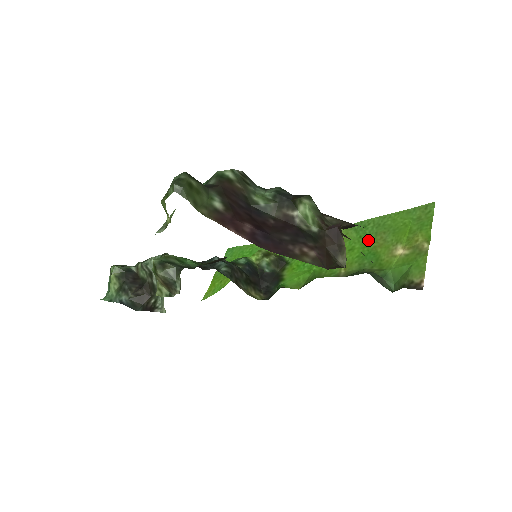
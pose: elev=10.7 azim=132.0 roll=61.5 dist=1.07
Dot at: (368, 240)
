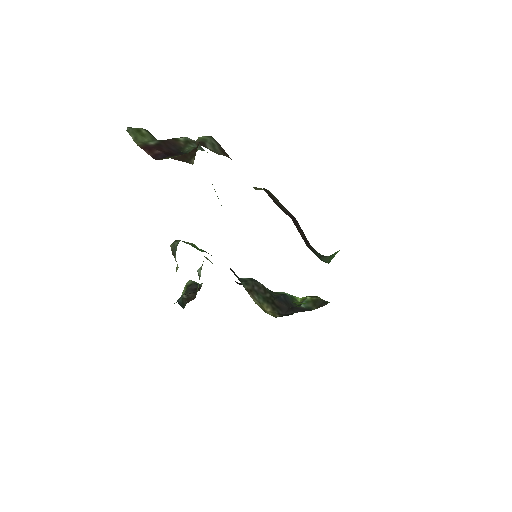
Dot at: occluded
